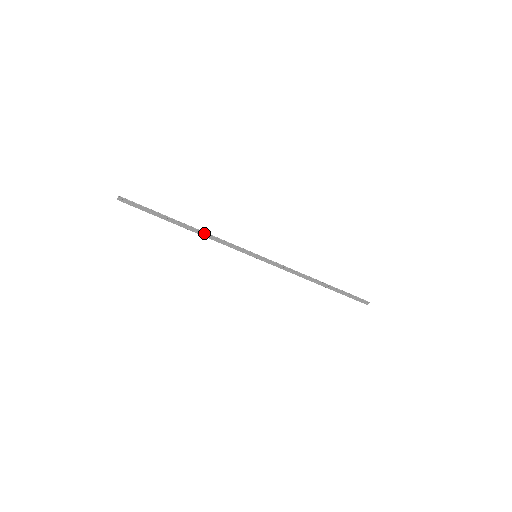
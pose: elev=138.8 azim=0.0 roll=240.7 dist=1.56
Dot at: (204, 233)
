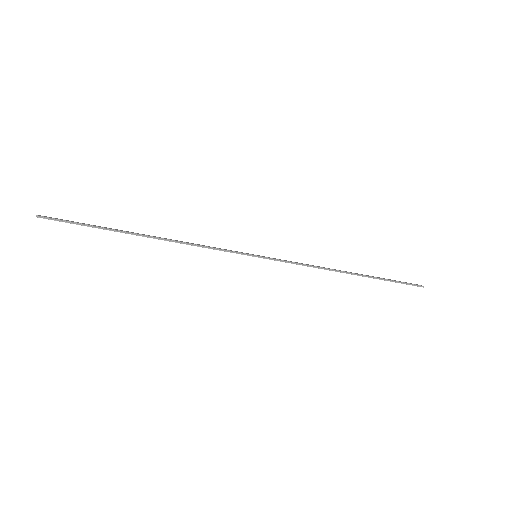
Dot at: (175, 242)
